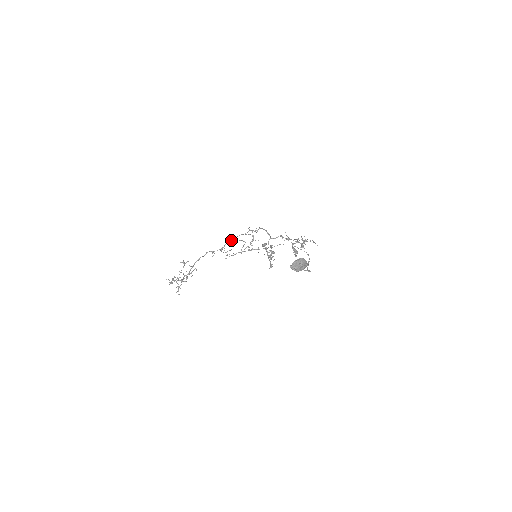
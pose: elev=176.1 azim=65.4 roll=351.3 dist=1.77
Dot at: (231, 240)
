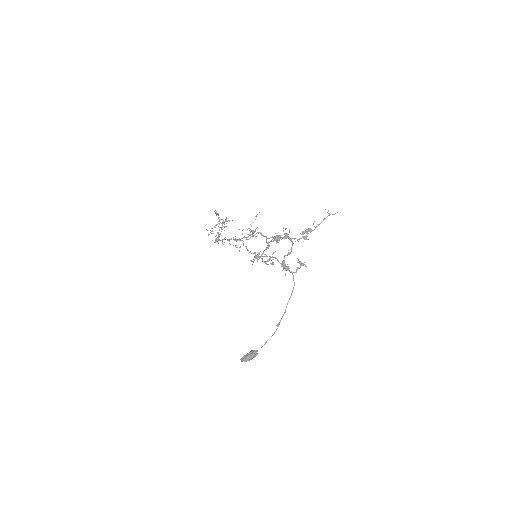
Dot at: (231, 239)
